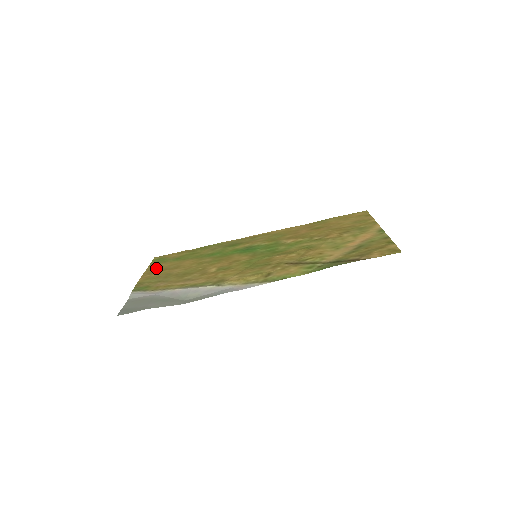
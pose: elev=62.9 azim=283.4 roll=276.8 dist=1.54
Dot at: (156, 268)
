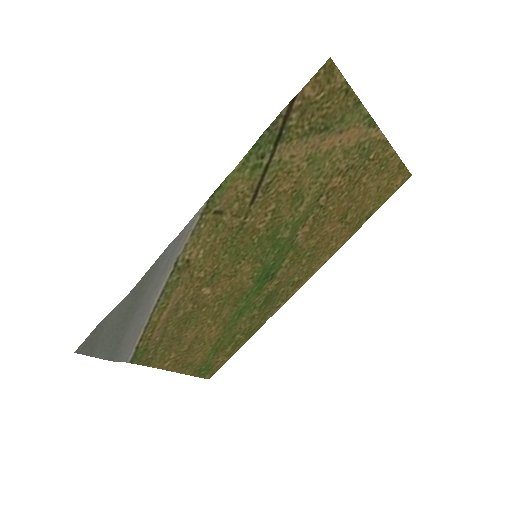
Dot at: (187, 363)
